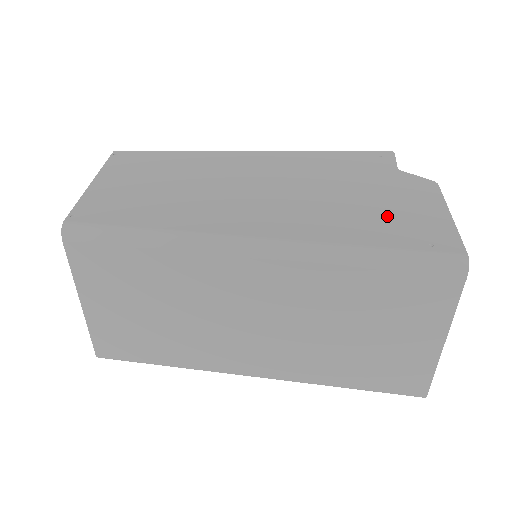
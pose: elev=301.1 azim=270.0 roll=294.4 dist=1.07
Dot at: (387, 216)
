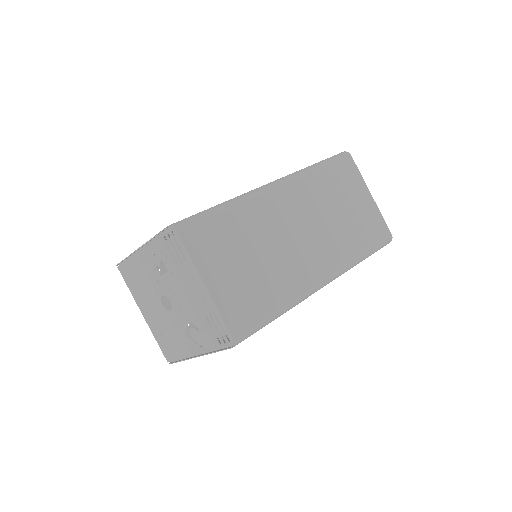
Dot at: occluded
